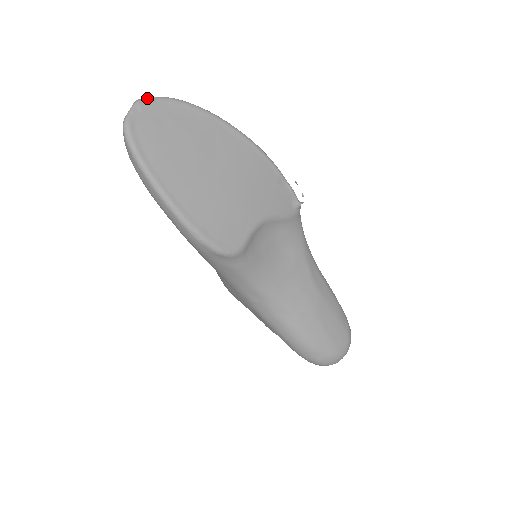
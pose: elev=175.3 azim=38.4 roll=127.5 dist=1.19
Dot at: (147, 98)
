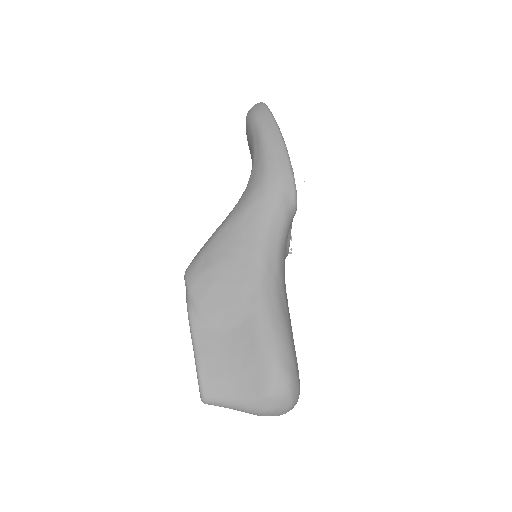
Dot at: occluded
